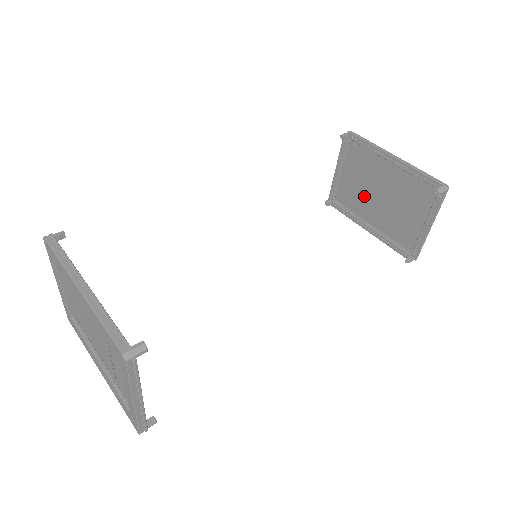
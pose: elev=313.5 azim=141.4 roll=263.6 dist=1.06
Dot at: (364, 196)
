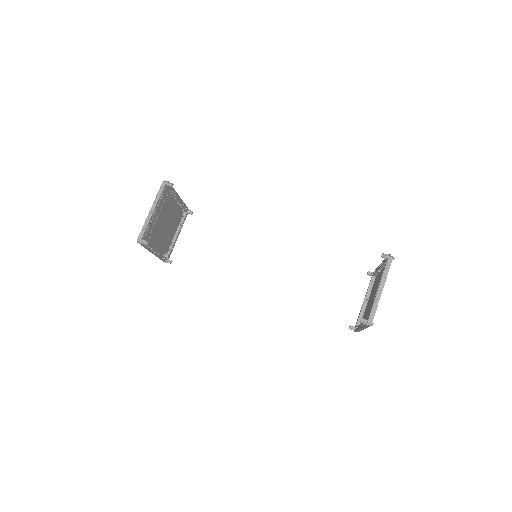
Dot at: (368, 309)
